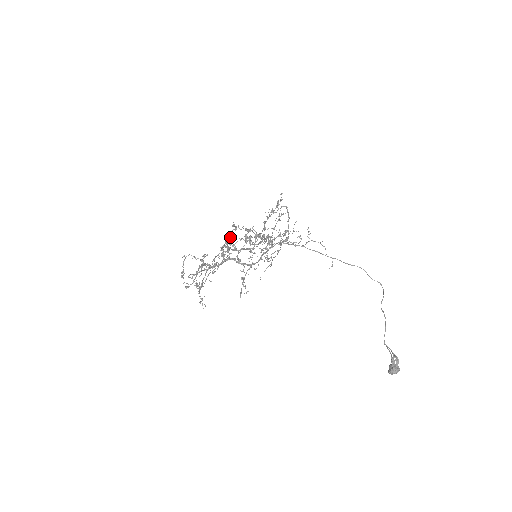
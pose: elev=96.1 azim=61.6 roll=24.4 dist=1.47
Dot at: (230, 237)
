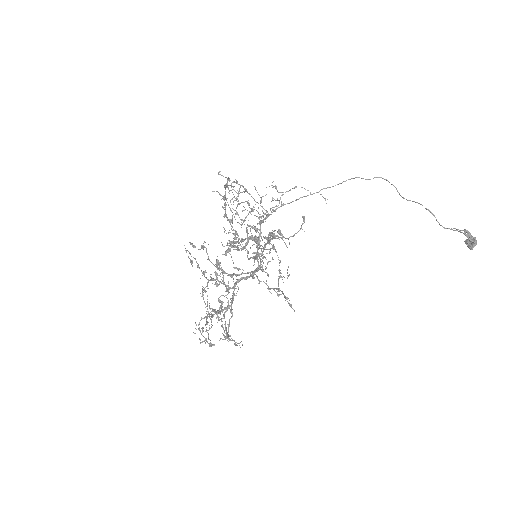
Dot at: (220, 263)
